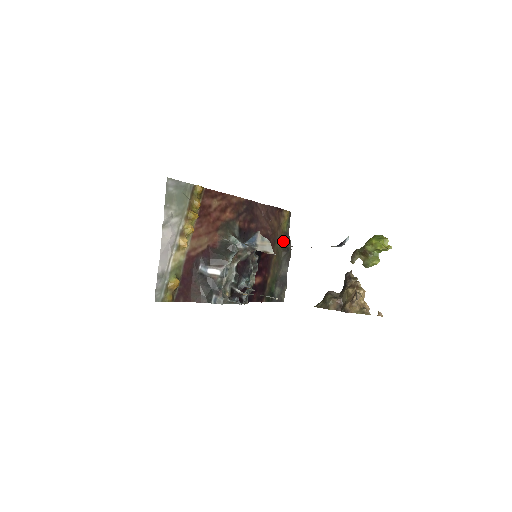
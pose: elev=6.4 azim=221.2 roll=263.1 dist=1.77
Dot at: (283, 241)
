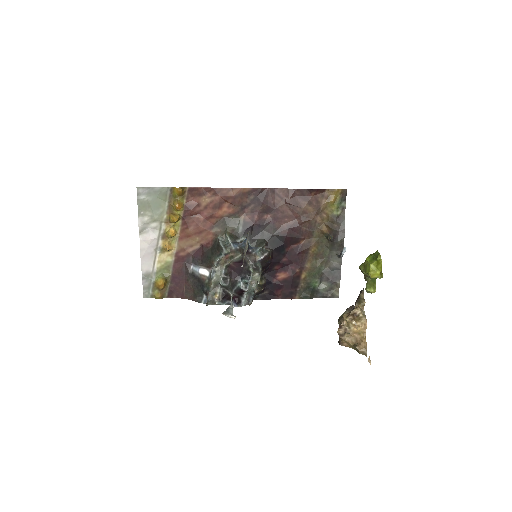
Dot at: (326, 229)
